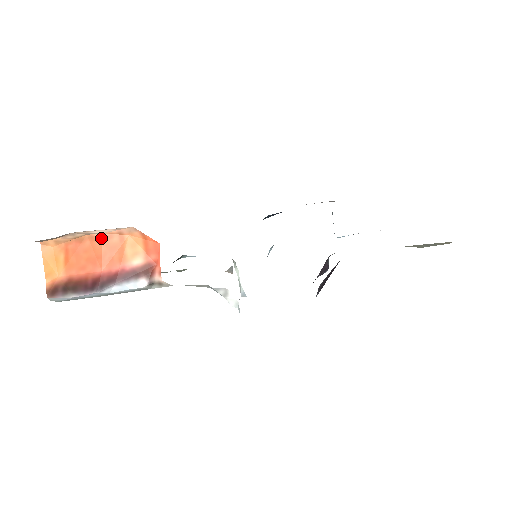
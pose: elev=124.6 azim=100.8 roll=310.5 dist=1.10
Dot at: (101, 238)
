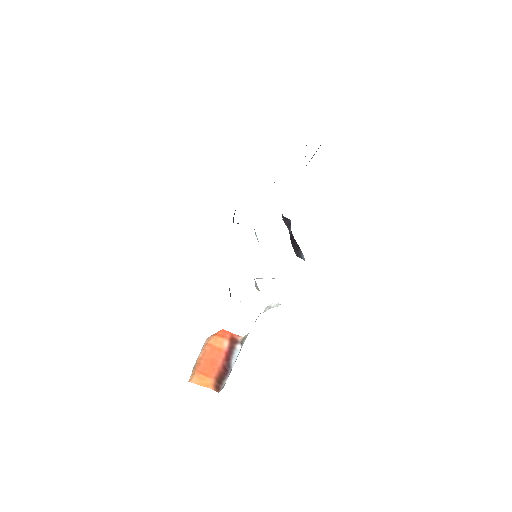
Dot at: (203, 355)
